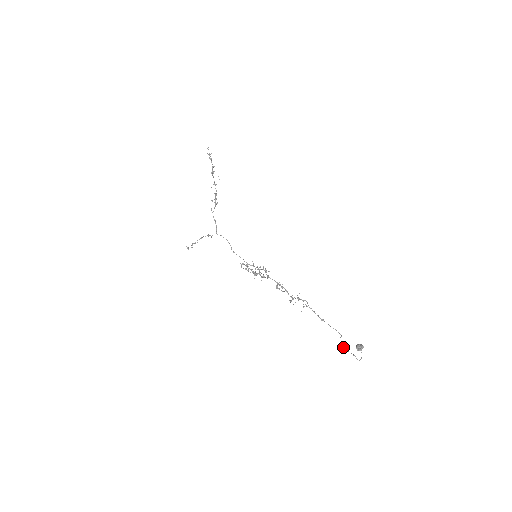
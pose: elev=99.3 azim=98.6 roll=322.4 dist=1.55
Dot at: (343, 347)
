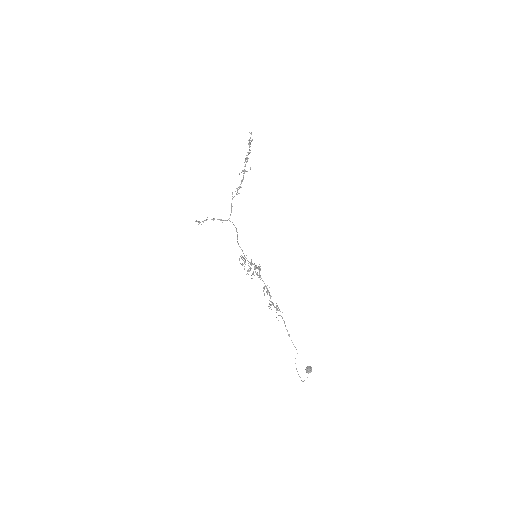
Dot at: occluded
